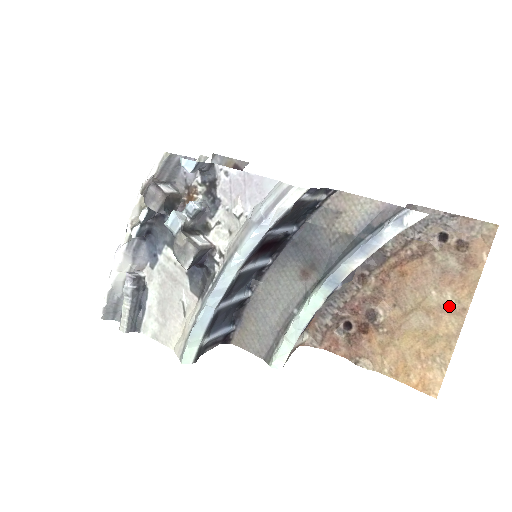
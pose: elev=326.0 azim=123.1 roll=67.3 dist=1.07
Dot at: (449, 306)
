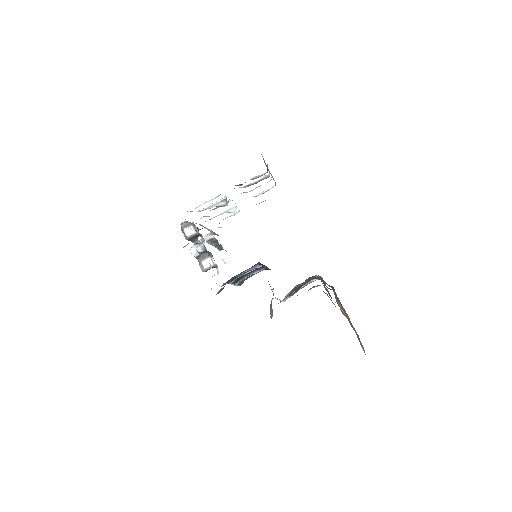
Dot at: occluded
